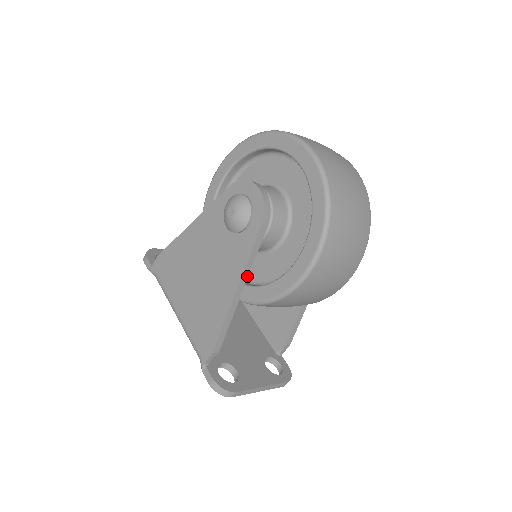
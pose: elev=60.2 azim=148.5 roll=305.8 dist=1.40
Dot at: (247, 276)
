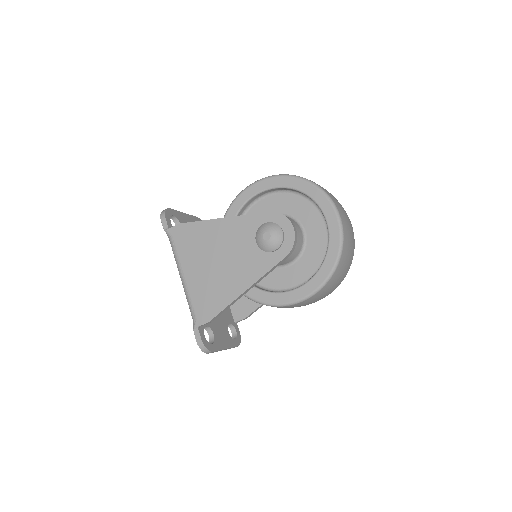
Dot at: (257, 282)
